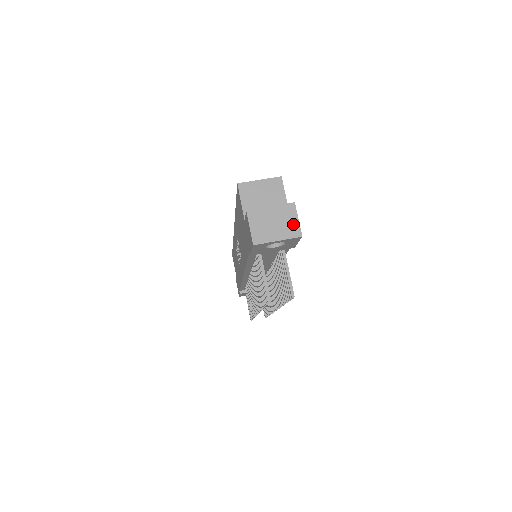
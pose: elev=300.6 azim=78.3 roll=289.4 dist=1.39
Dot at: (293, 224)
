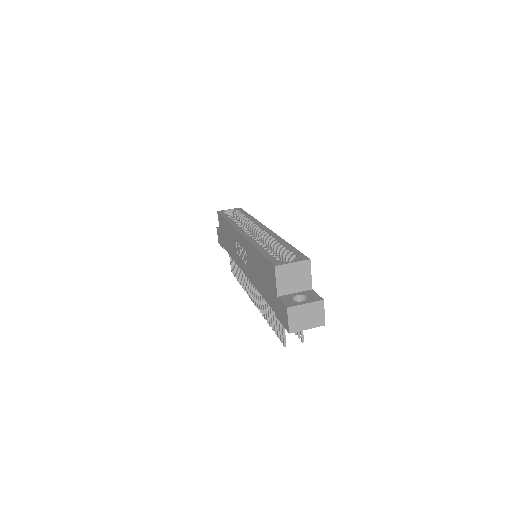
Dot at: (320, 316)
